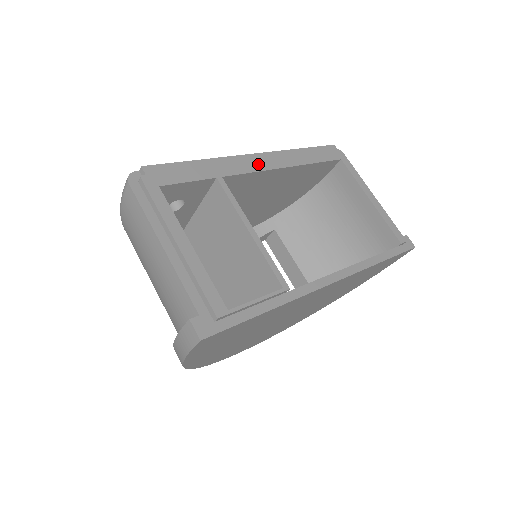
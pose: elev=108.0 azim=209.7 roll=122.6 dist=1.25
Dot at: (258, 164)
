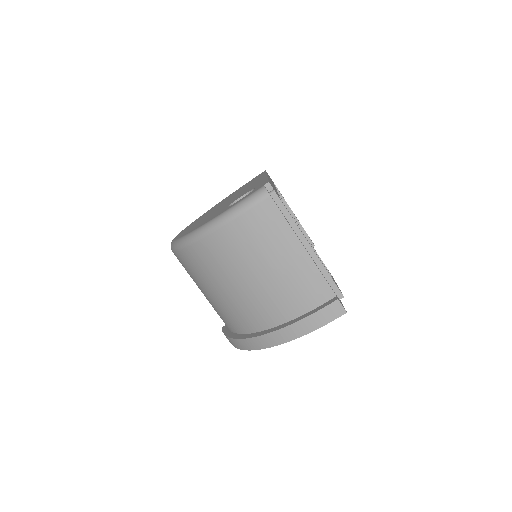
Dot at: occluded
